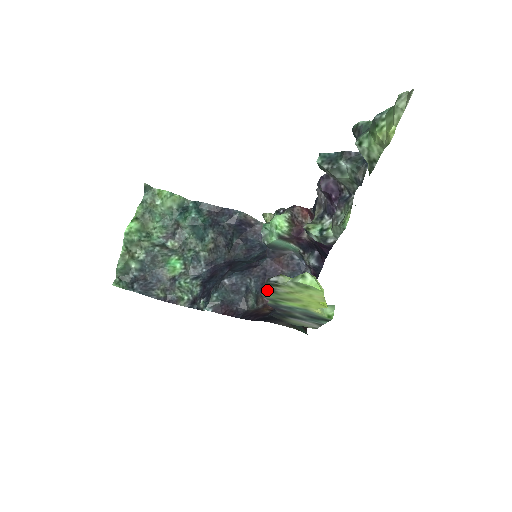
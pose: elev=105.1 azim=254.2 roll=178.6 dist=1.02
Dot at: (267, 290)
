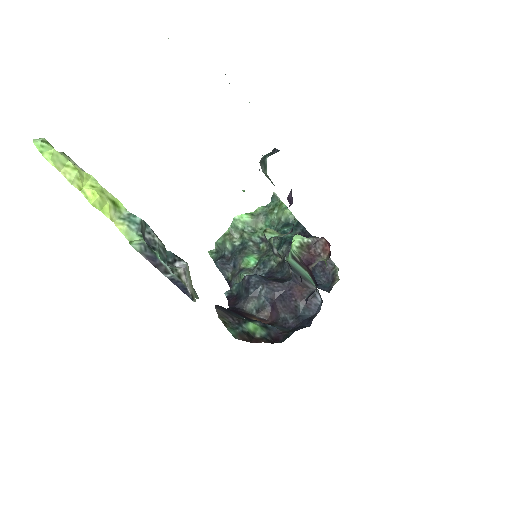
Dot at: occluded
